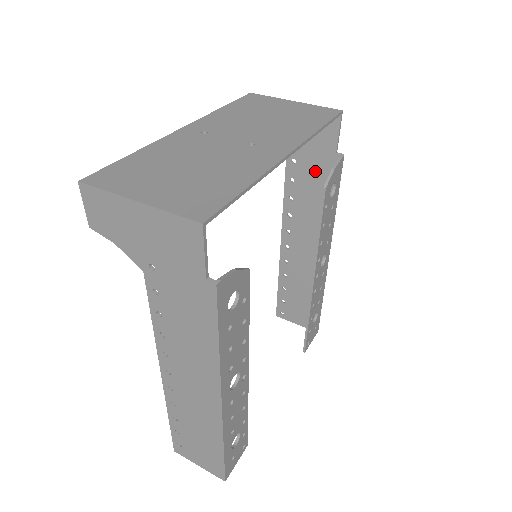
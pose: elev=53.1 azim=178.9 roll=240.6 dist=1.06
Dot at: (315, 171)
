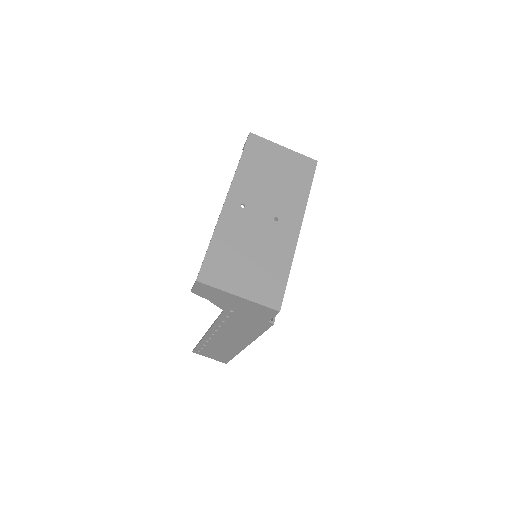
Dot at: occluded
